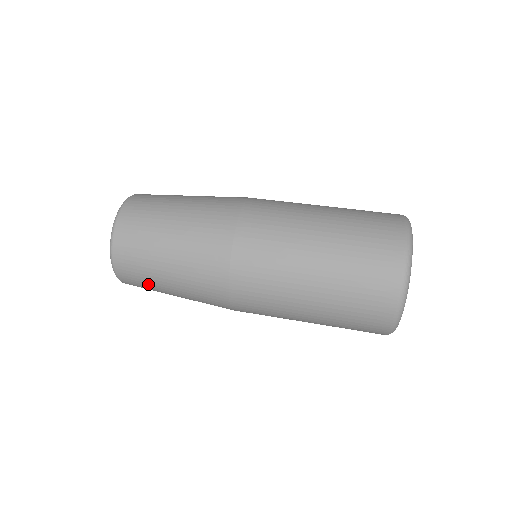
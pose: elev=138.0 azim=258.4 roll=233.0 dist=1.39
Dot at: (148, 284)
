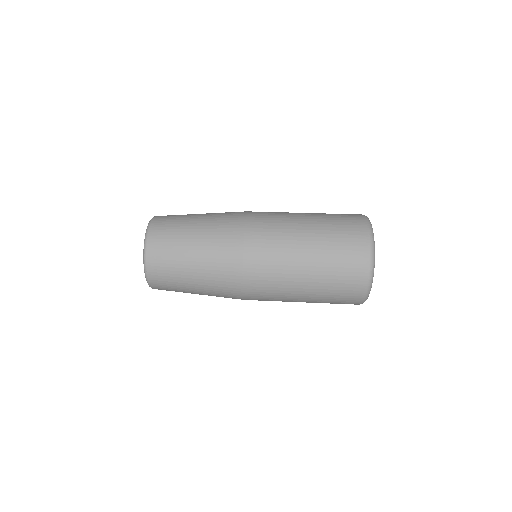
Dot at: occluded
